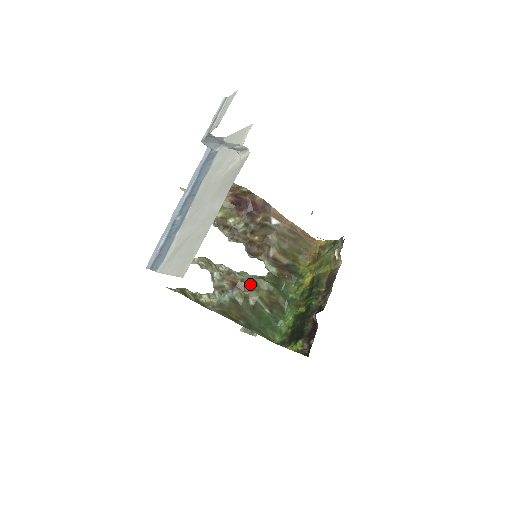
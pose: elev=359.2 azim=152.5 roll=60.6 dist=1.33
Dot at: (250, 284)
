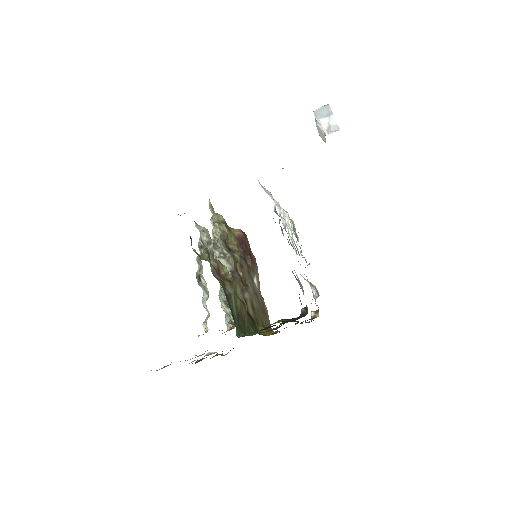
Dot at: (232, 280)
